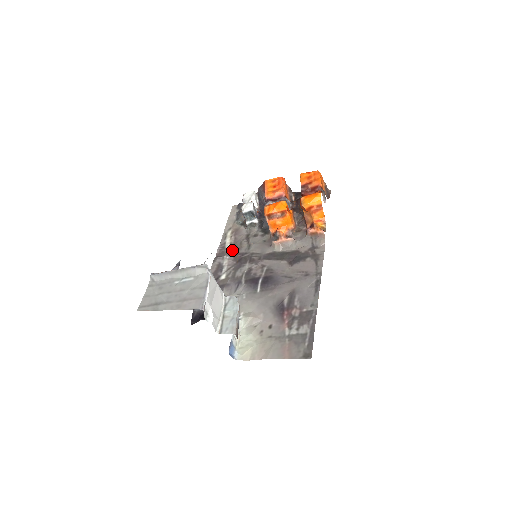
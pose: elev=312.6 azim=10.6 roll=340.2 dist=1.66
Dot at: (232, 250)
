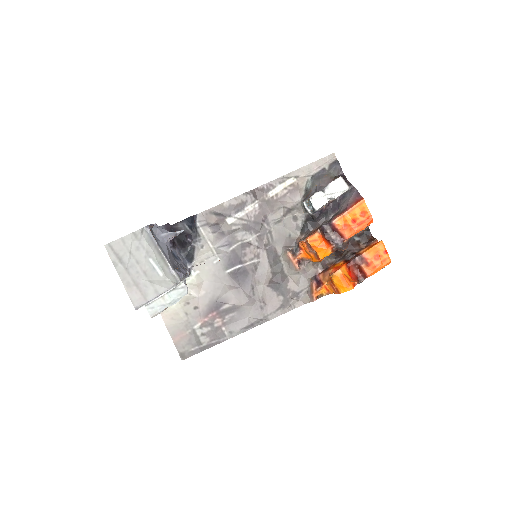
Dot at: (267, 204)
